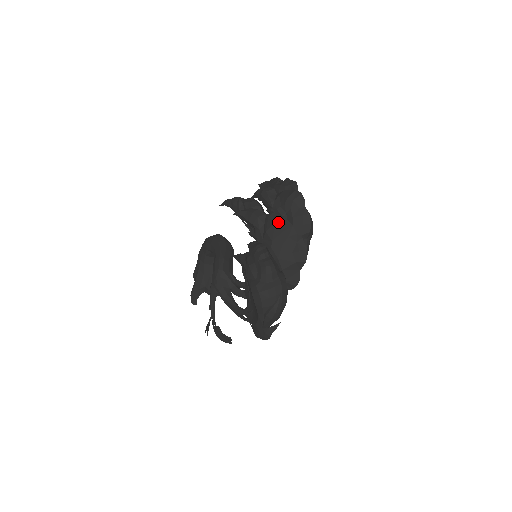
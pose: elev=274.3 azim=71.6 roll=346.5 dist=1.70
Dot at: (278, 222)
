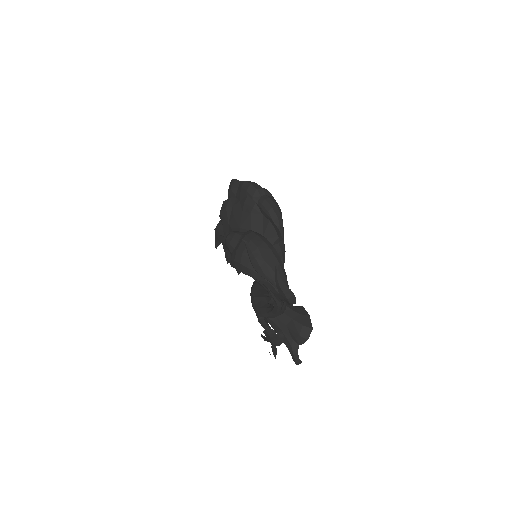
Dot at: (221, 209)
